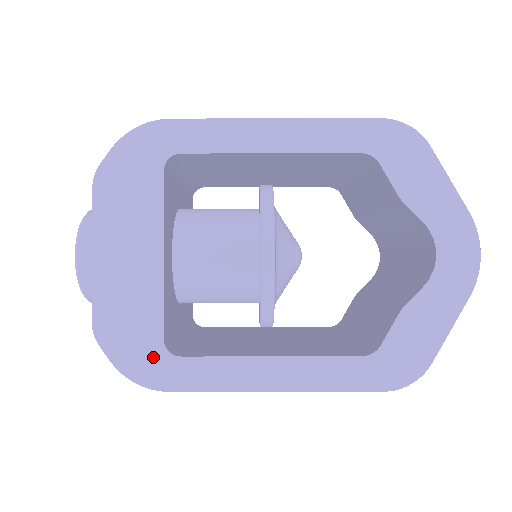
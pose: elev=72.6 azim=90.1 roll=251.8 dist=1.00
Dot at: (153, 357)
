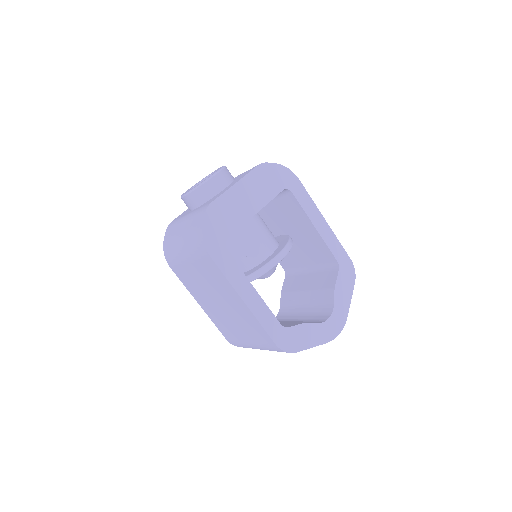
Dot at: (219, 239)
